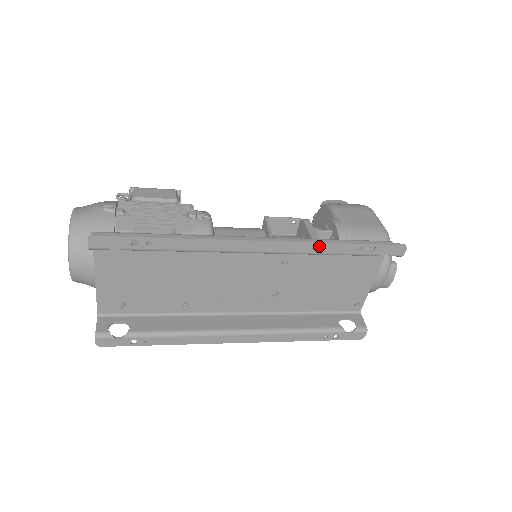
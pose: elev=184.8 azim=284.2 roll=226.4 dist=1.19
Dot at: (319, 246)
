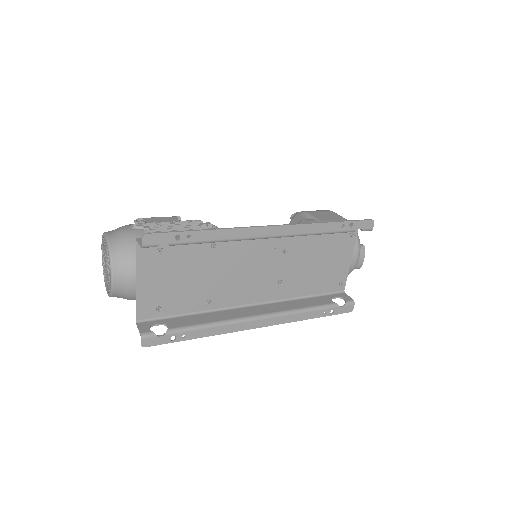
Dot at: (313, 227)
